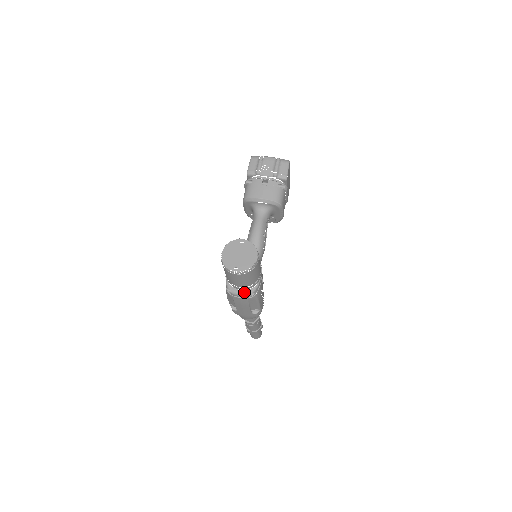
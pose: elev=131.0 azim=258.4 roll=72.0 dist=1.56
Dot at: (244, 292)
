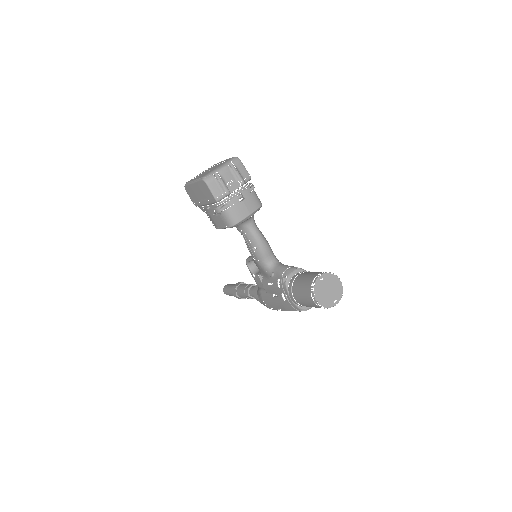
Dot at: occluded
